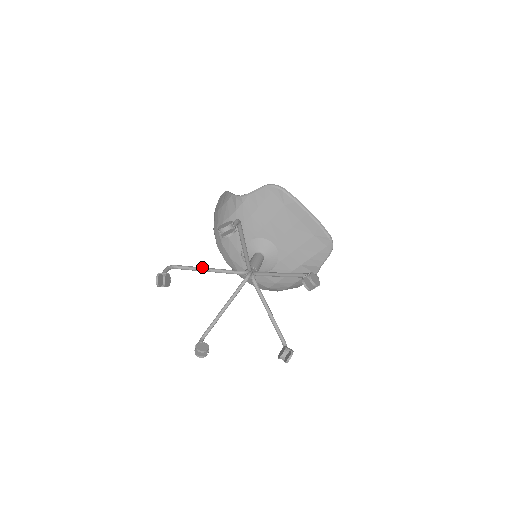
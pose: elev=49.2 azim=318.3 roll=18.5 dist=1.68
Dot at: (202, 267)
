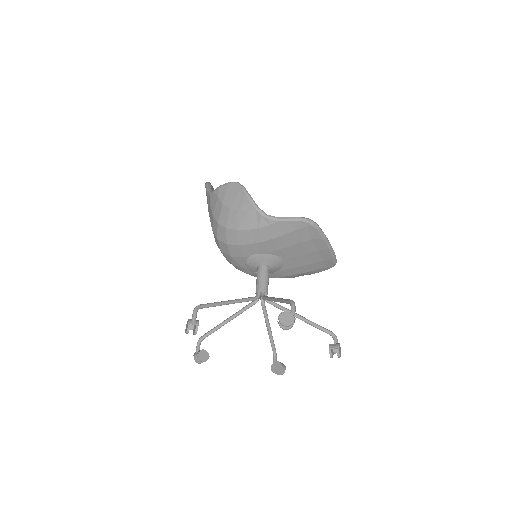
Dot at: (224, 302)
